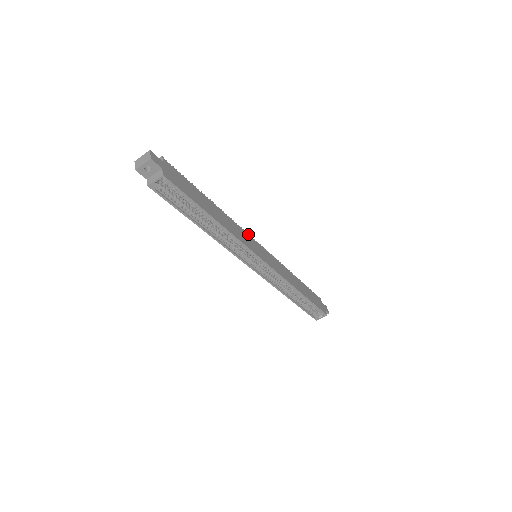
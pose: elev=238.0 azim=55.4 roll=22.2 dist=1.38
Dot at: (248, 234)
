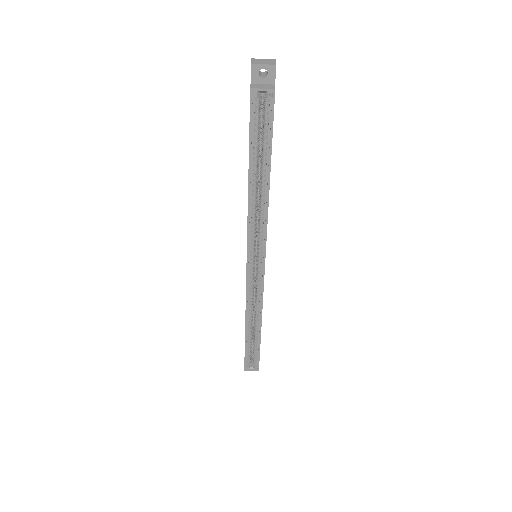
Dot at: occluded
